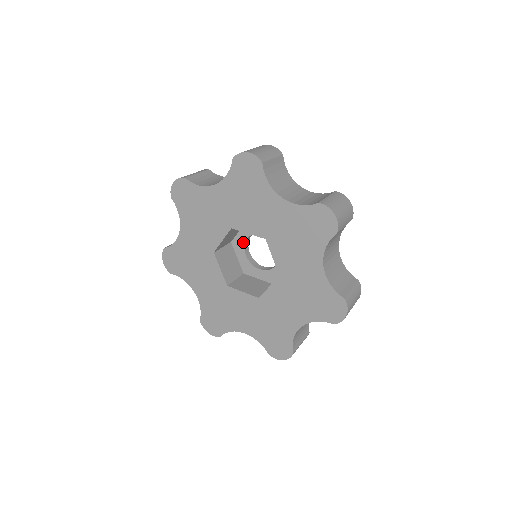
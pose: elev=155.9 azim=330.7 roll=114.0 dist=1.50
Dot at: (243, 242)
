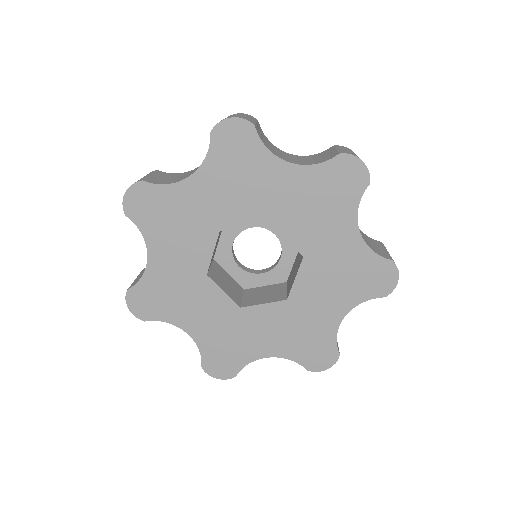
Dot at: (242, 228)
